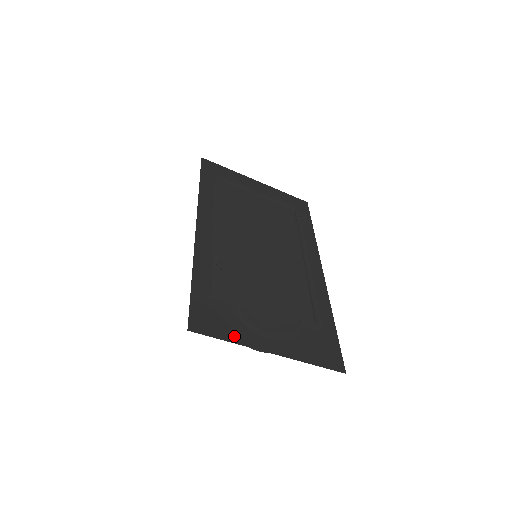
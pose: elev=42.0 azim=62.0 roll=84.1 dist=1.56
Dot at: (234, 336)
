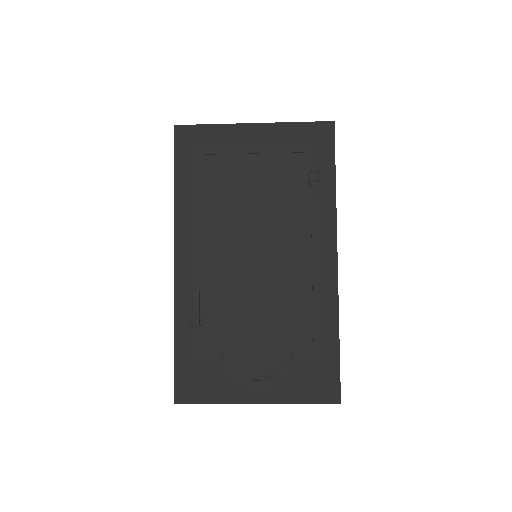
Dot at: (218, 396)
